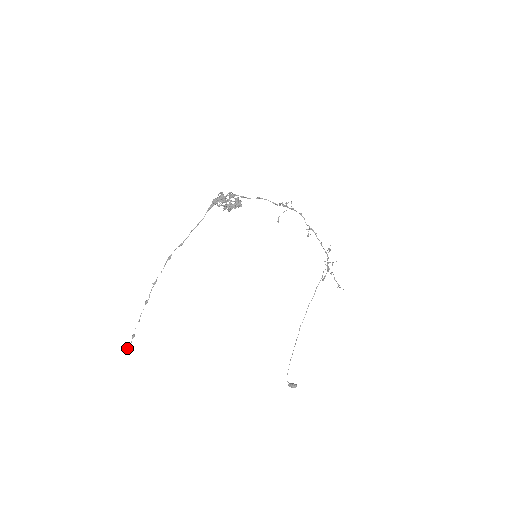
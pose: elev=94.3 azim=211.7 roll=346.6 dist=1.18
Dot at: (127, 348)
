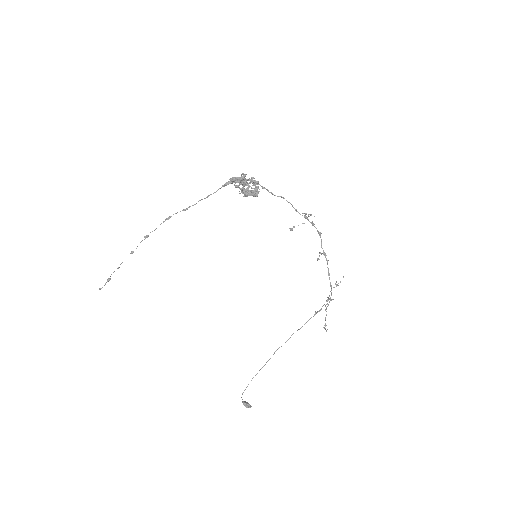
Dot at: (99, 288)
